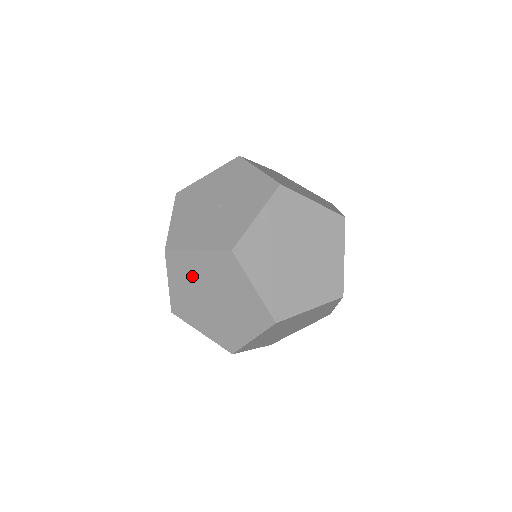
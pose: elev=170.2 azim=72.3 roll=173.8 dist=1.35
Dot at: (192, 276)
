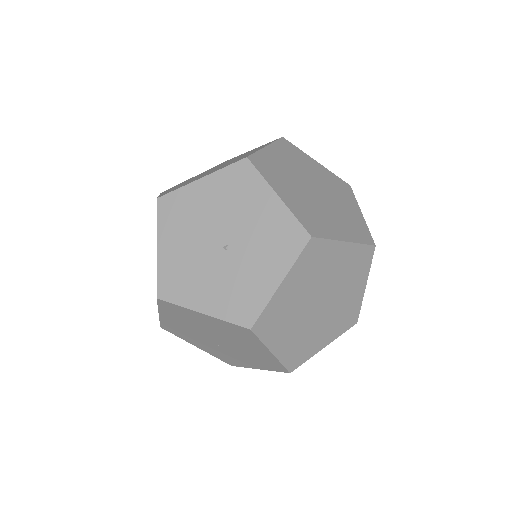
Dot at: (192, 322)
